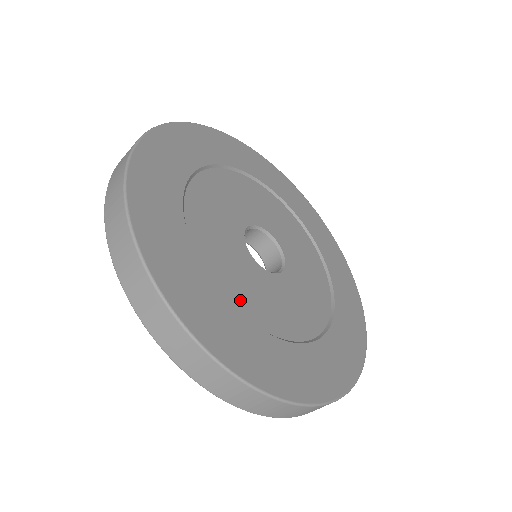
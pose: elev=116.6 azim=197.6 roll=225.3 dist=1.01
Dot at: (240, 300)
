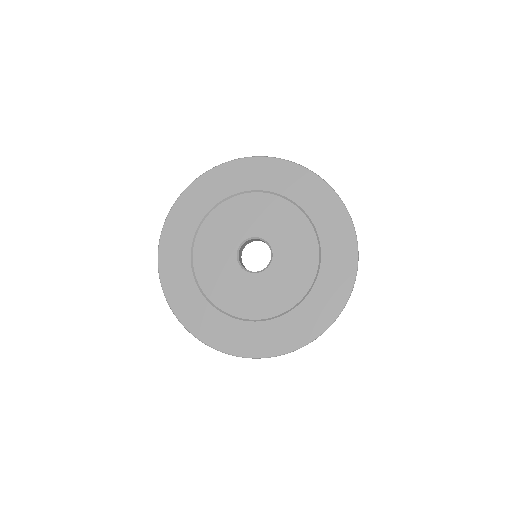
Dot at: (202, 268)
